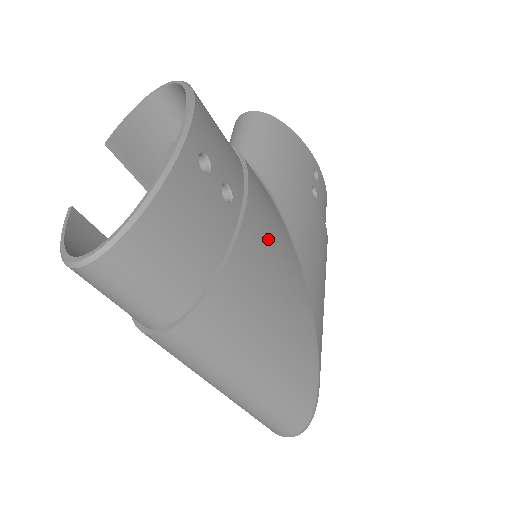
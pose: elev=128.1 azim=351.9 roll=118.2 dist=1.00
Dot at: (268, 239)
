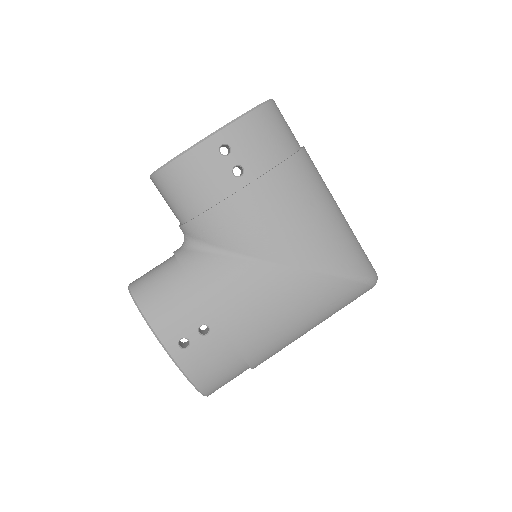
Dot at: (242, 304)
